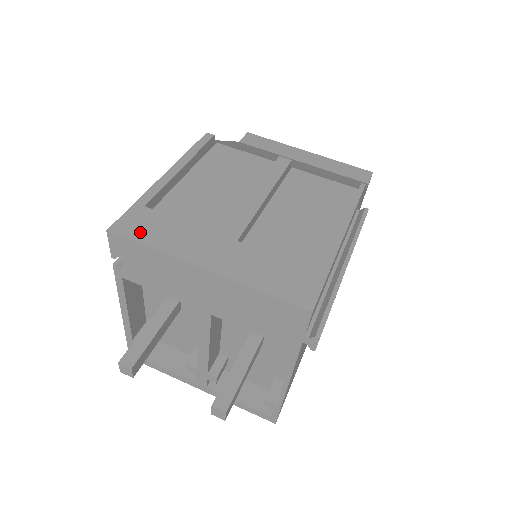
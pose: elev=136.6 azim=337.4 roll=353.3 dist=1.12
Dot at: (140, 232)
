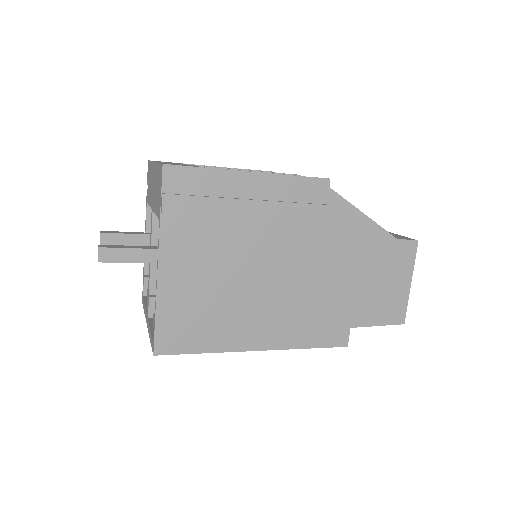
Dot at: occluded
